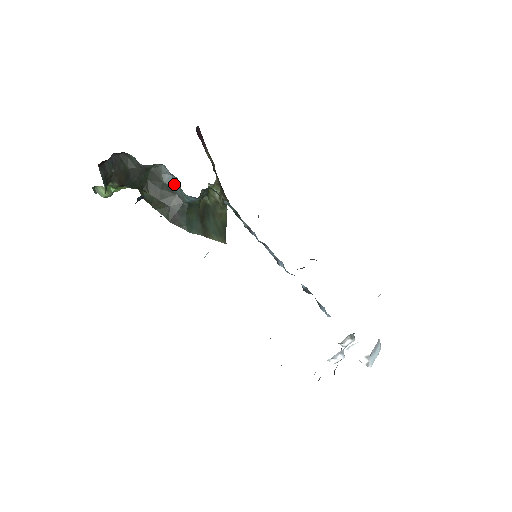
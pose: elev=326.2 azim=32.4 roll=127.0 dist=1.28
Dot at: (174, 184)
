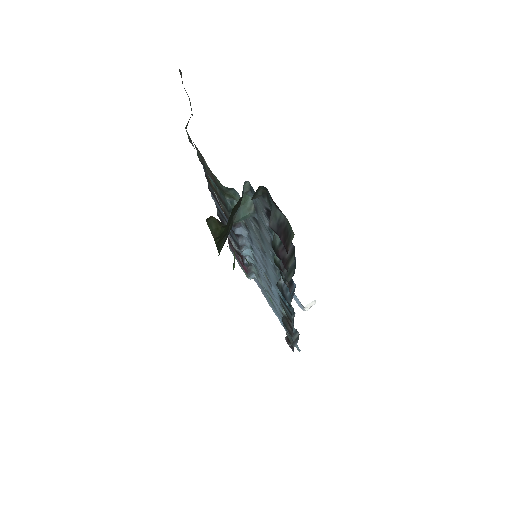
Dot at: (241, 203)
